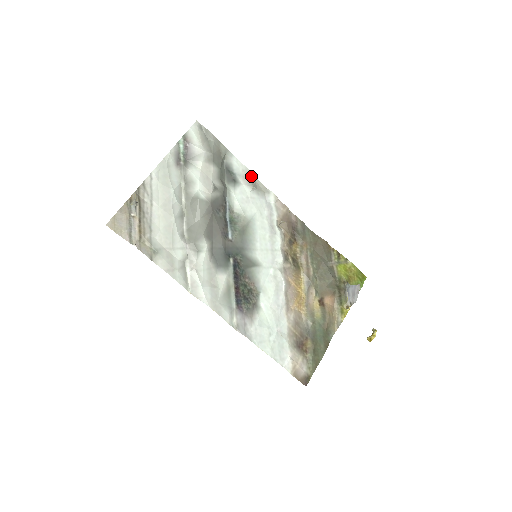
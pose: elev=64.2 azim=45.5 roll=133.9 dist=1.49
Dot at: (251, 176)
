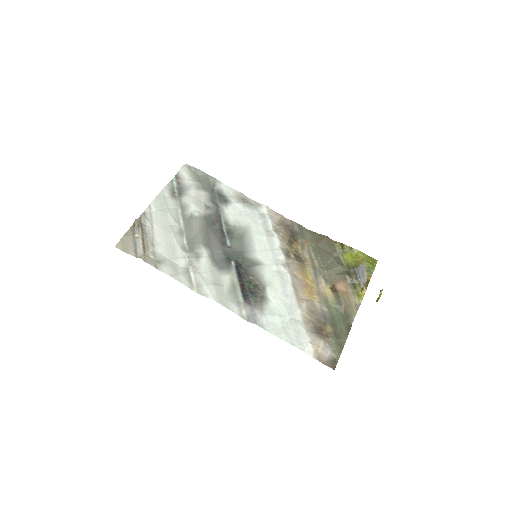
Dot at: (241, 195)
